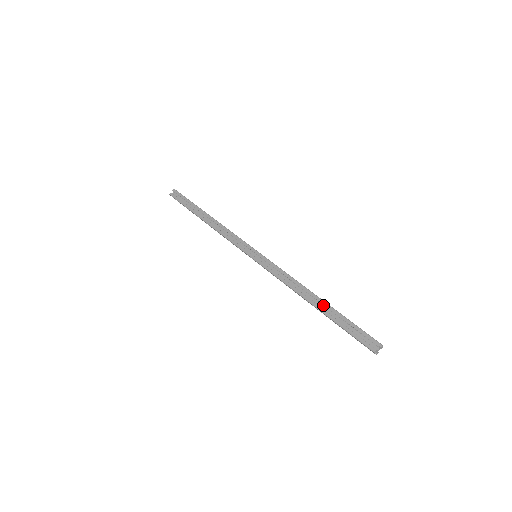
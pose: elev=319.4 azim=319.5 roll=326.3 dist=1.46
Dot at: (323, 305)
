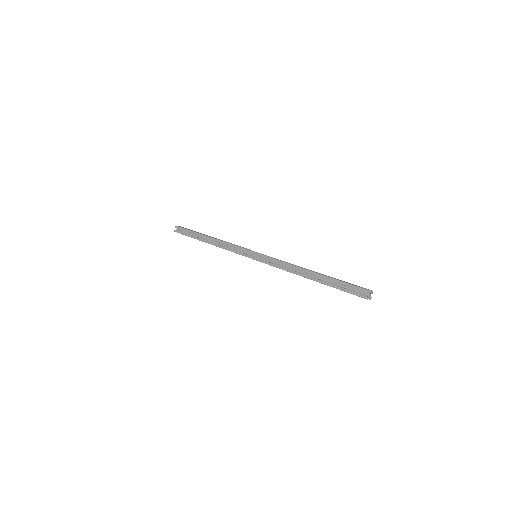
Dot at: (318, 276)
